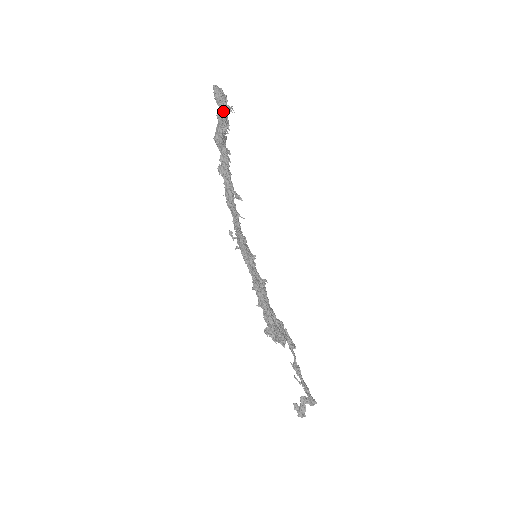
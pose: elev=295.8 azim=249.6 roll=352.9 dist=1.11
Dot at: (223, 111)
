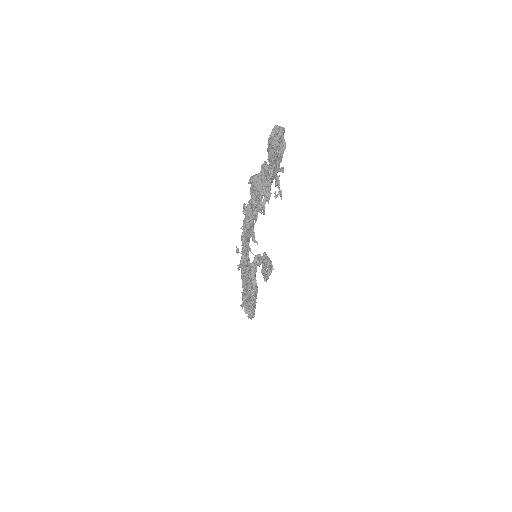
Dot at: (270, 177)
